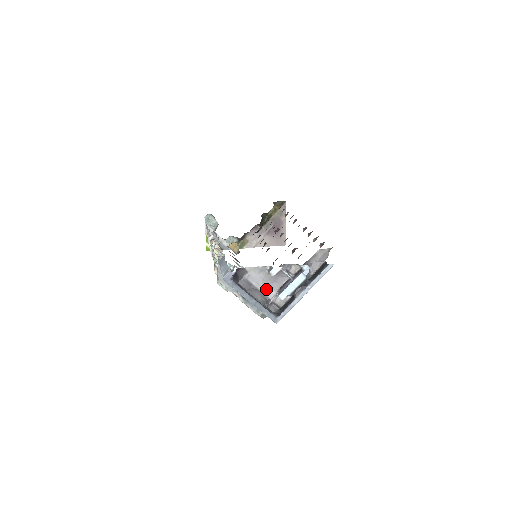
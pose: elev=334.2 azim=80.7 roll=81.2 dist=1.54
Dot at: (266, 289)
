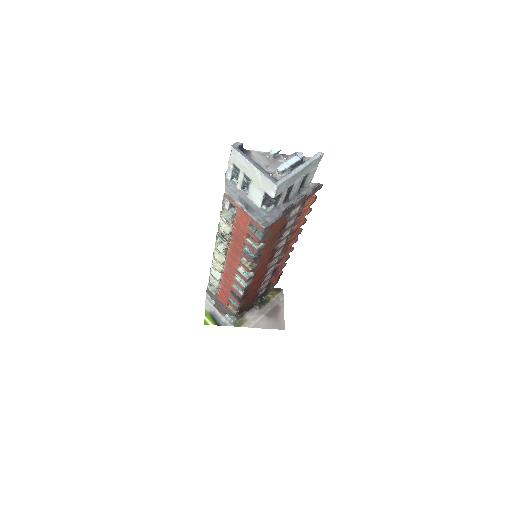
Dot at: (267, 168)
